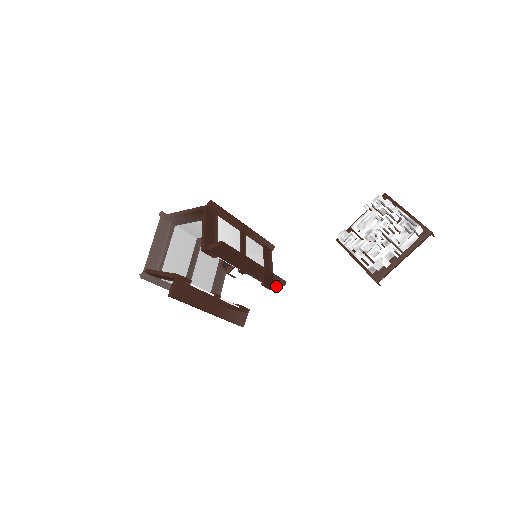
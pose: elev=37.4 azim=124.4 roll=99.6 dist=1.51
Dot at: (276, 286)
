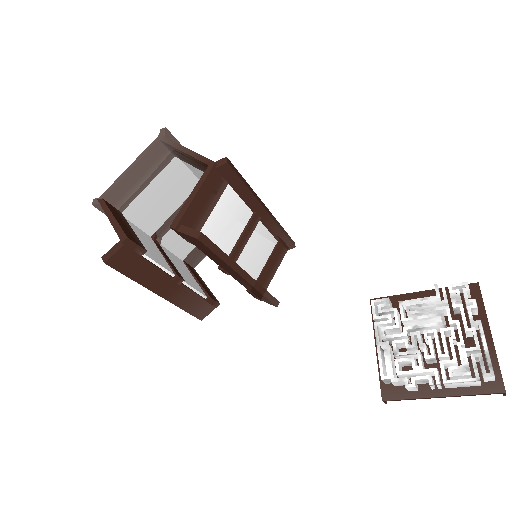
Dot at: (264, 300)
